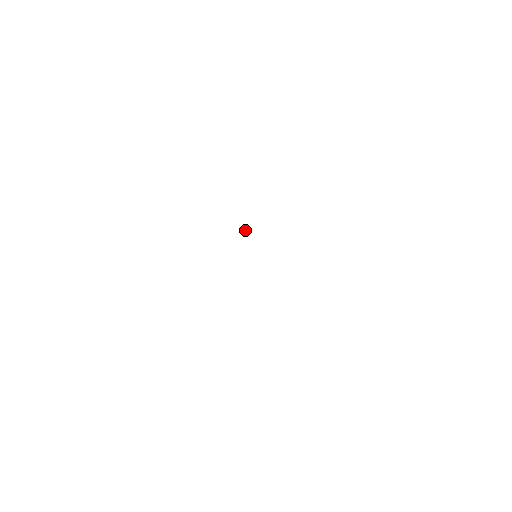
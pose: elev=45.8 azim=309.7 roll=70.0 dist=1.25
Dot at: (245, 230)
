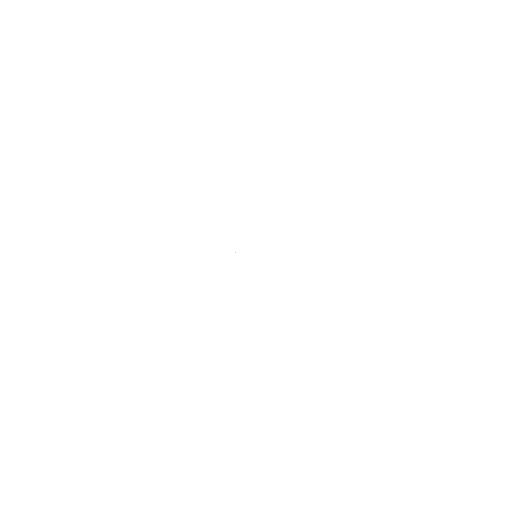
Dot at: occluded
